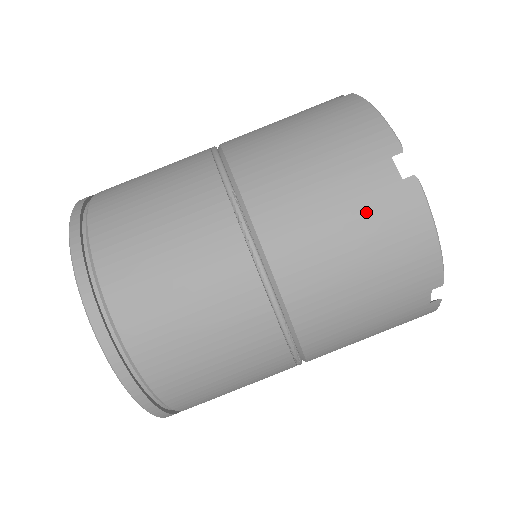
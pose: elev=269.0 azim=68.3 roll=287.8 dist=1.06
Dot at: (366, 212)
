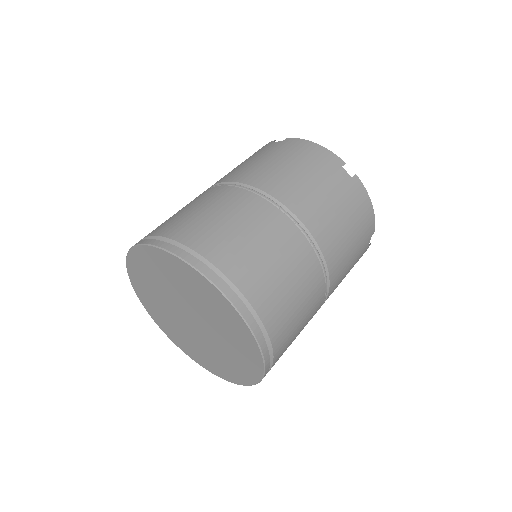
Dot at: (345, 198)
